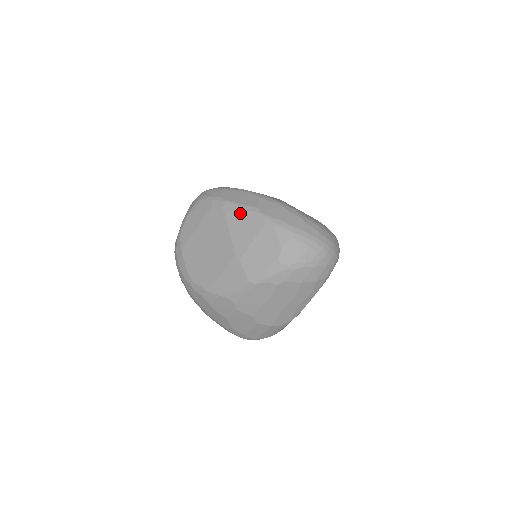
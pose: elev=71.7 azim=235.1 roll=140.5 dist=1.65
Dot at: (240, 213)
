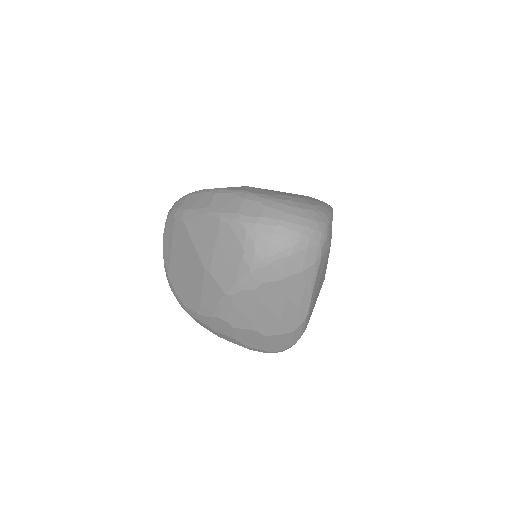
Dot at: (197, 219)
